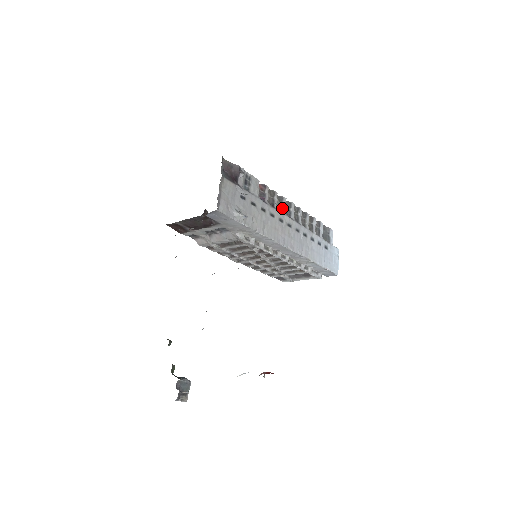
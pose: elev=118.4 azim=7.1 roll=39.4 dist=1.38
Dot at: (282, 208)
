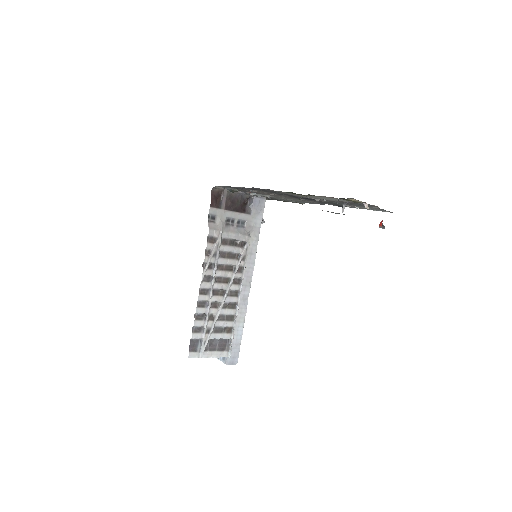
Dot at: occluded
